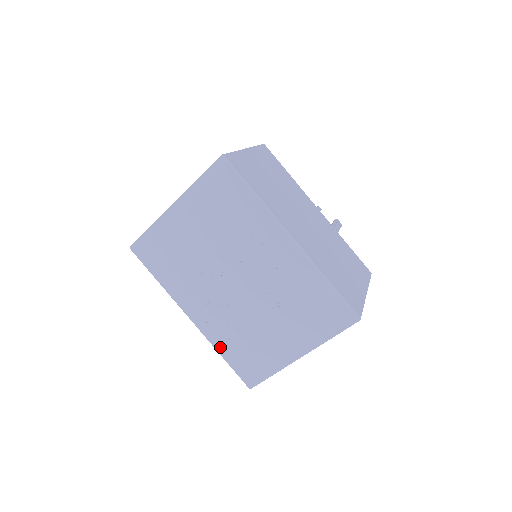
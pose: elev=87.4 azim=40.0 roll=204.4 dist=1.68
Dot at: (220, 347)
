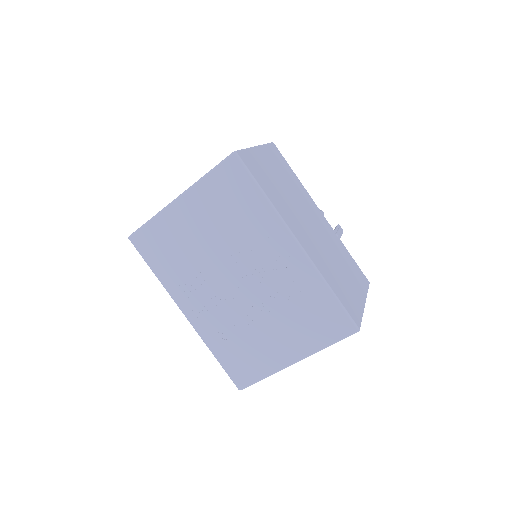
Dot at: (213, 346)
